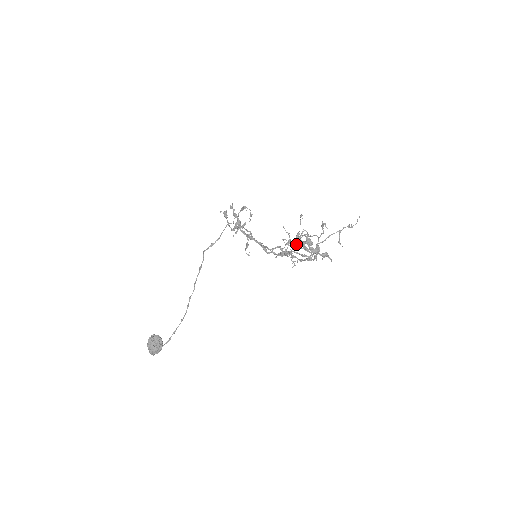
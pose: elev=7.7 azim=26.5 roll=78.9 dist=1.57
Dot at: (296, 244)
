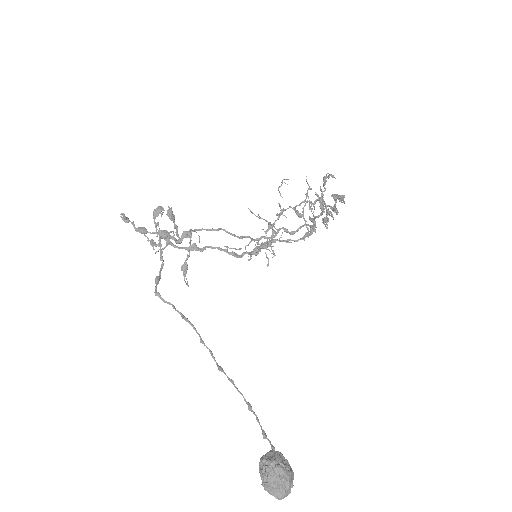
Dot at: (322, 207)
